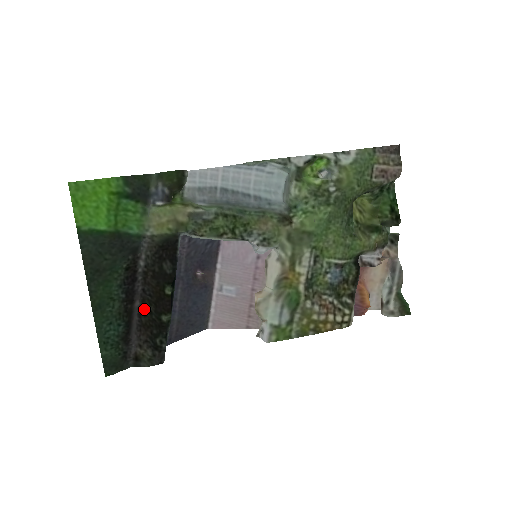
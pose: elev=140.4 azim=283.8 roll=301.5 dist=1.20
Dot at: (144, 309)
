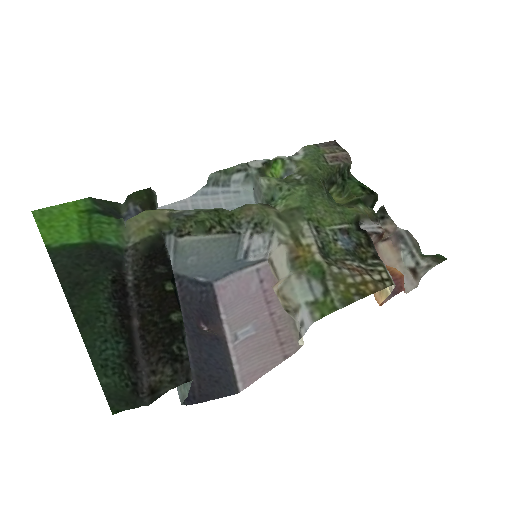
Dot at: (146, 326)
